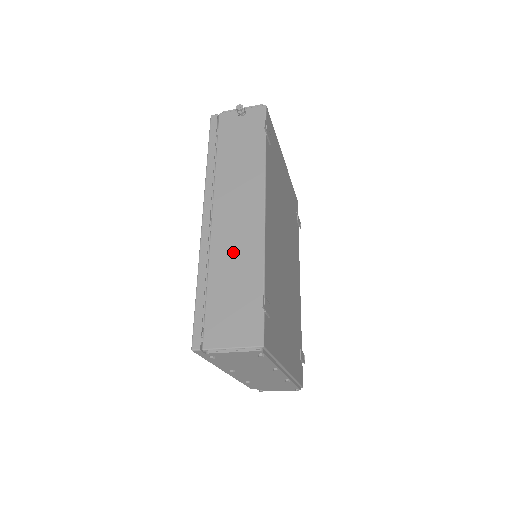
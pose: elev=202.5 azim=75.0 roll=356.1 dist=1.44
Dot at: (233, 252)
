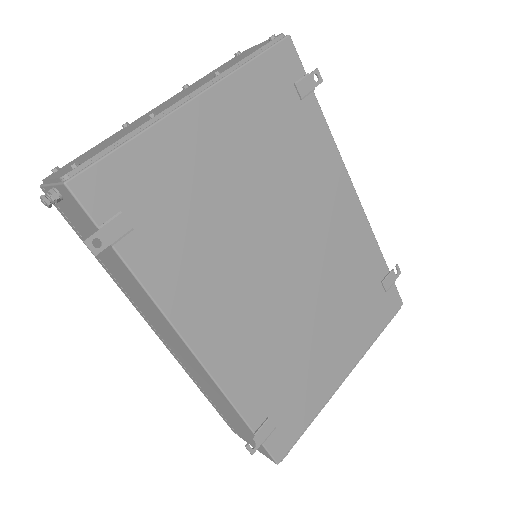
Dot at: (201, 380)
